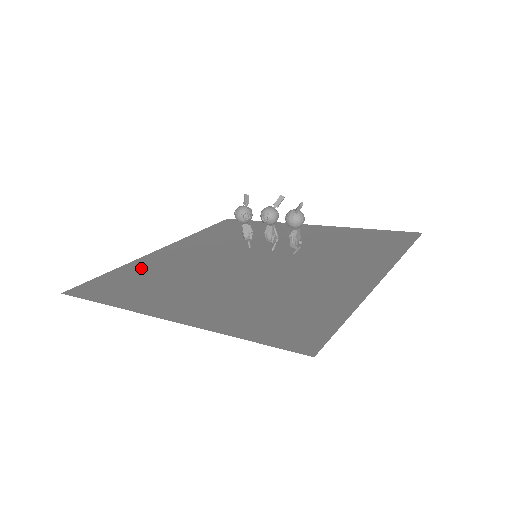
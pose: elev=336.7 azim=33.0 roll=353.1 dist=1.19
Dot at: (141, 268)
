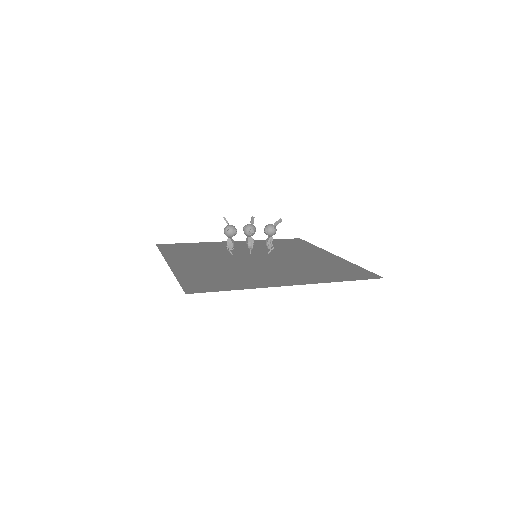
Dot at: (196, 274)
